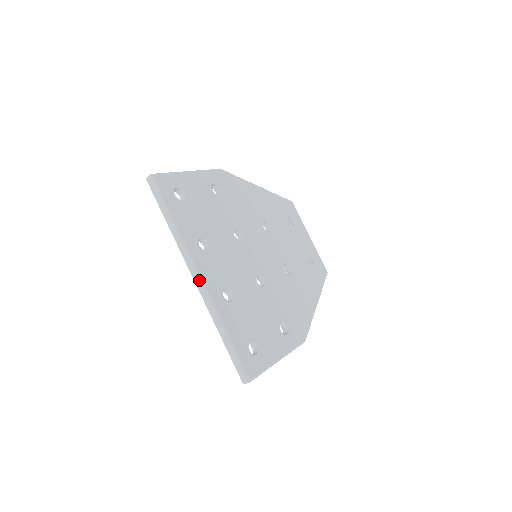
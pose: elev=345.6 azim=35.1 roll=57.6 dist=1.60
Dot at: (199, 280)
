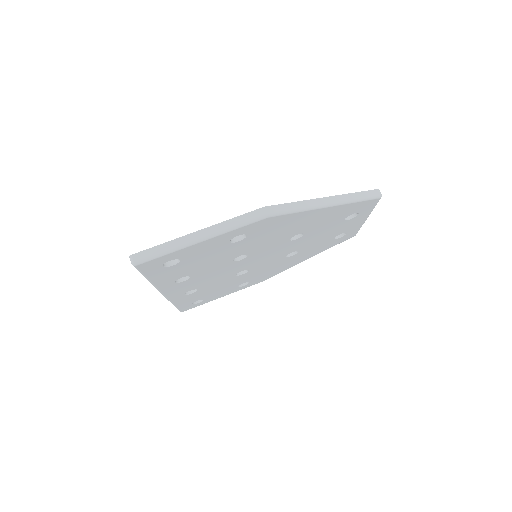
Dot at: (162, 294)
